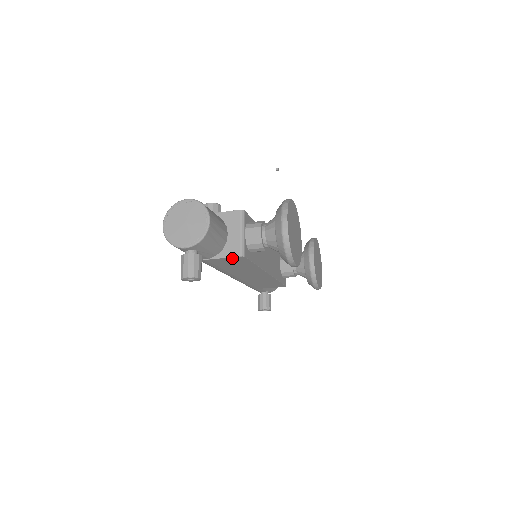
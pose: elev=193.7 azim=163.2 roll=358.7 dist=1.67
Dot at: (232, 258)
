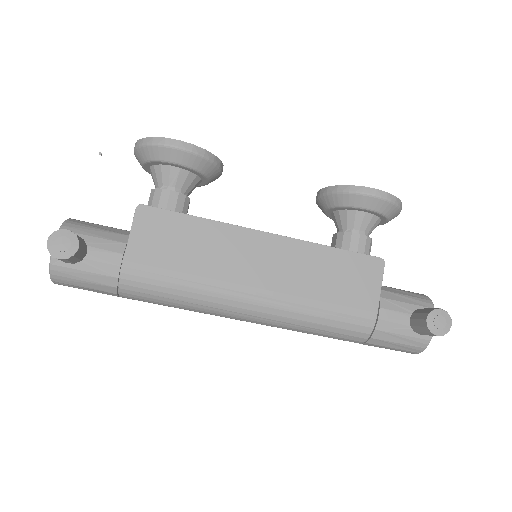
Dot at: (139, 224)
